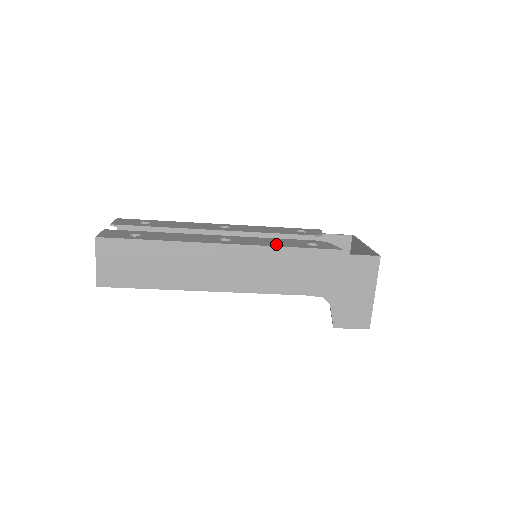
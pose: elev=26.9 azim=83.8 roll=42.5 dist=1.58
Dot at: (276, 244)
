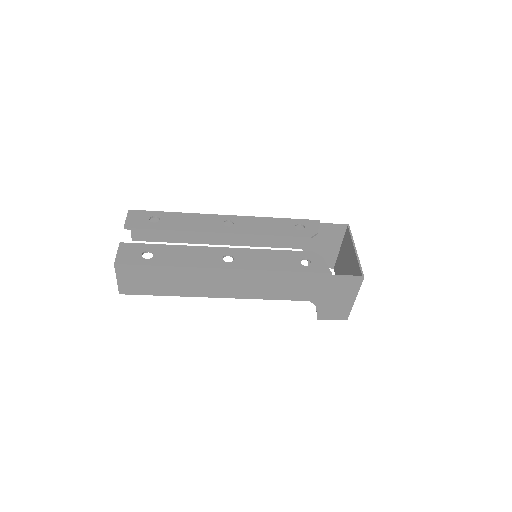
Dot at: (273, 265)
